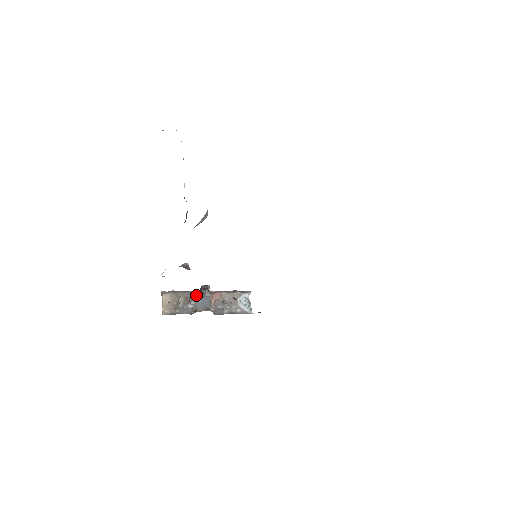
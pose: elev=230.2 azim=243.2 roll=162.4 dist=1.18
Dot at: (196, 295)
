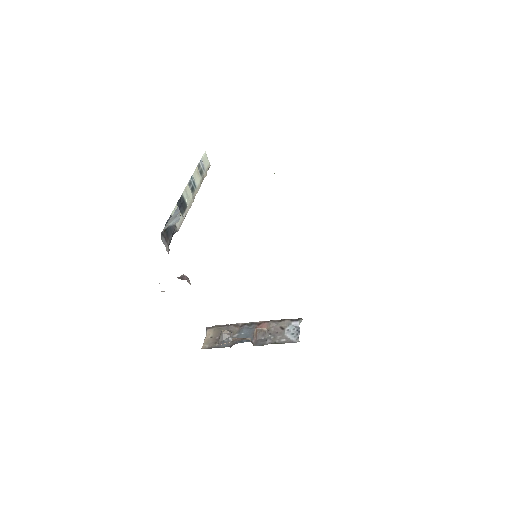
Dot at: (240, 328)
